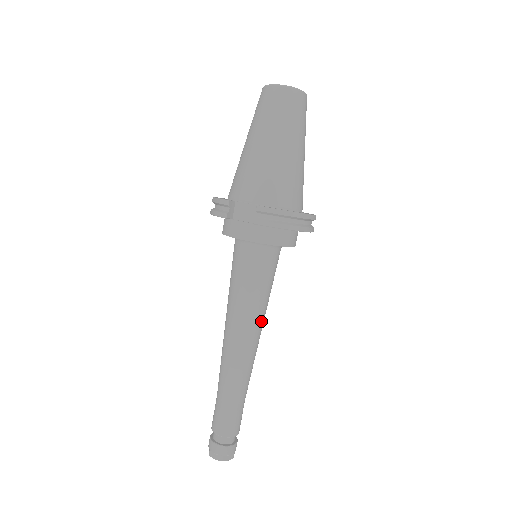
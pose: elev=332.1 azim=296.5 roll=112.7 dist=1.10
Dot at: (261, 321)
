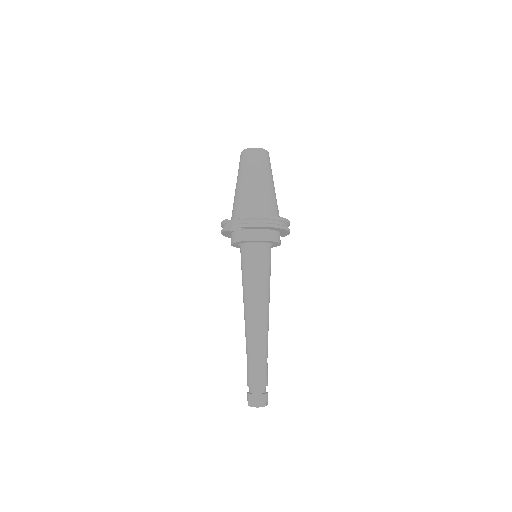
Dot at: (265, 297)
